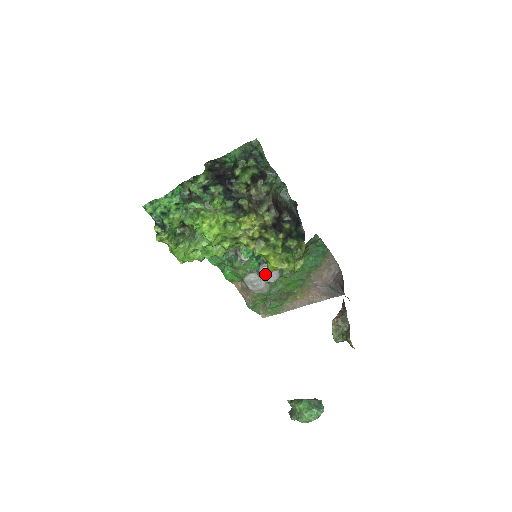
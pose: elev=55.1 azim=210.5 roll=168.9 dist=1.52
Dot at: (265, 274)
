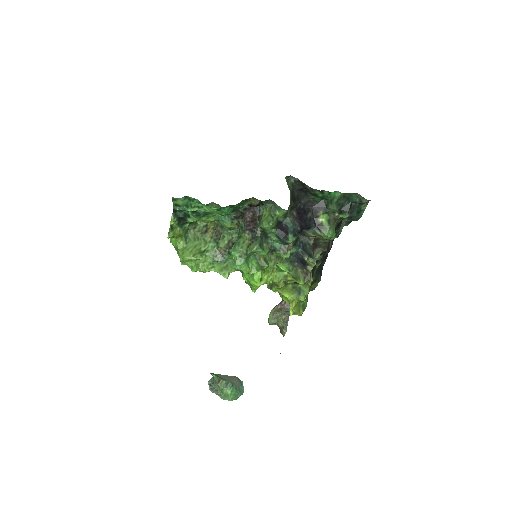
Dot at: occluded
